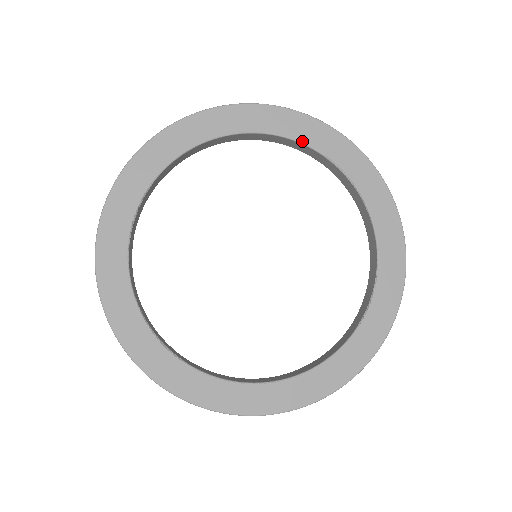
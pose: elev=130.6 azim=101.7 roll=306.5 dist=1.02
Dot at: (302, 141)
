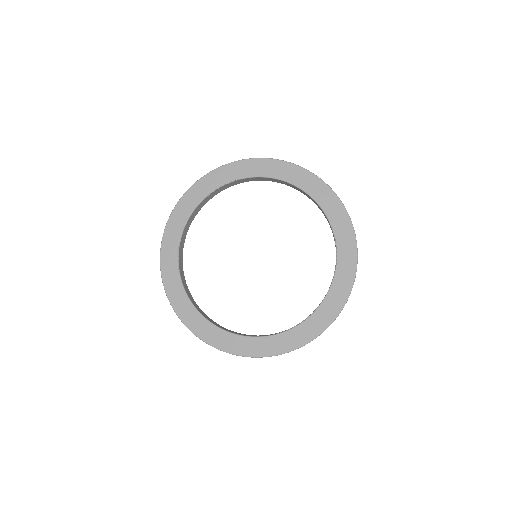
Dot at: (330, 219)
